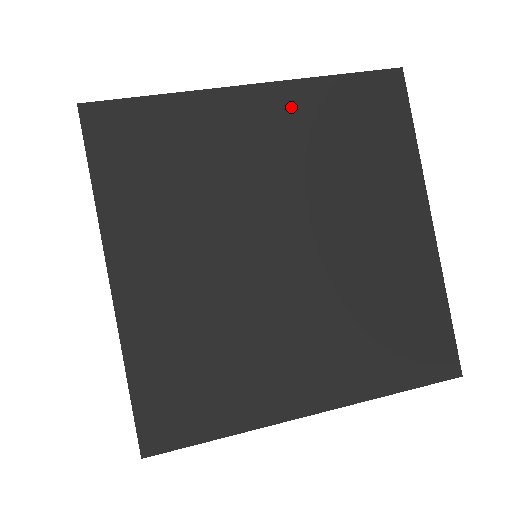
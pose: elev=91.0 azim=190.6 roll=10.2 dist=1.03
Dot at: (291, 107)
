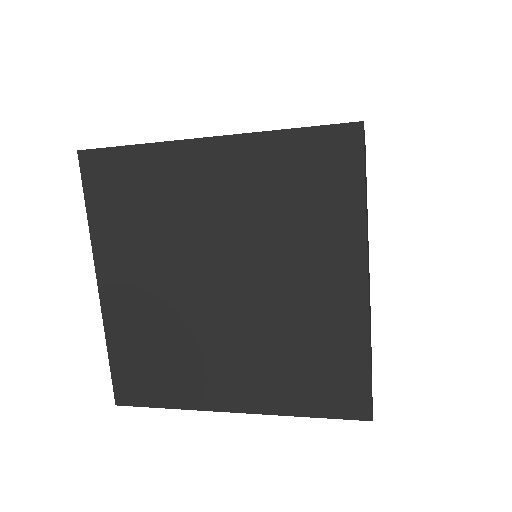
Dot at: (242, 160)
